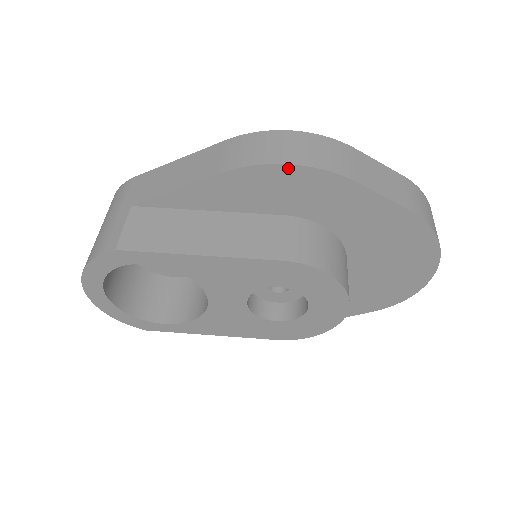
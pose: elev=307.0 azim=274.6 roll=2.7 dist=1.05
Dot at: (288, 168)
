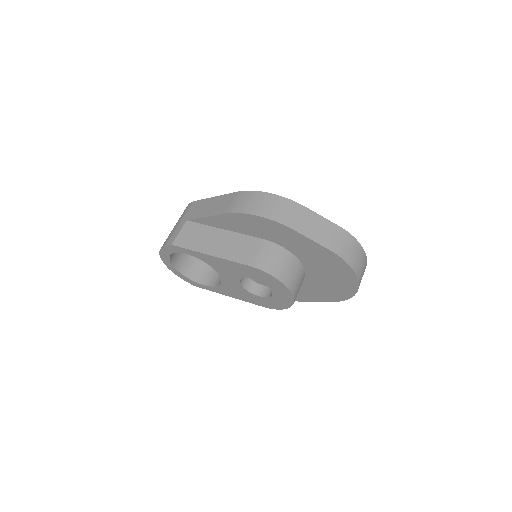
Dot at: (257, 217)
